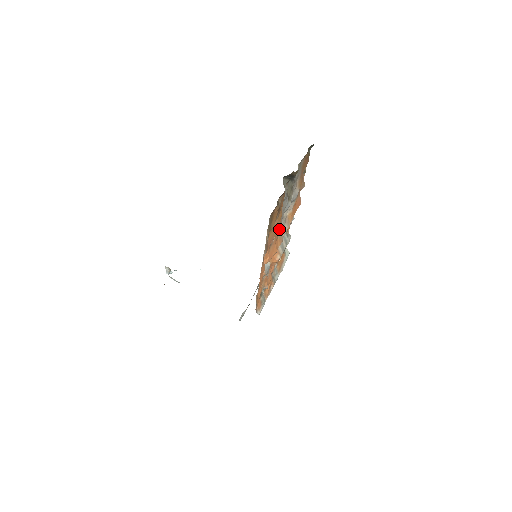
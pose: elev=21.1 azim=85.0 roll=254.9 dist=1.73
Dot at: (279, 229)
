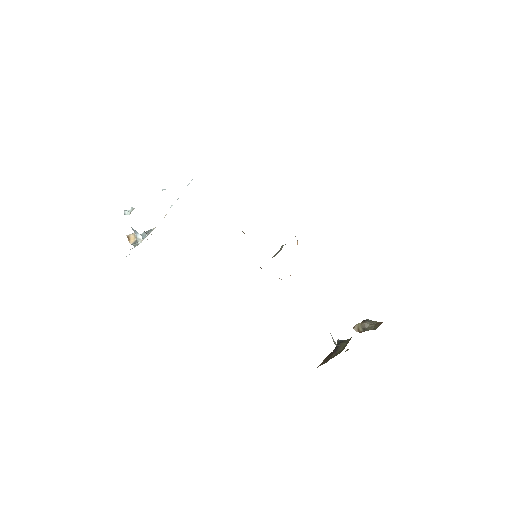
Dot at: occluded
